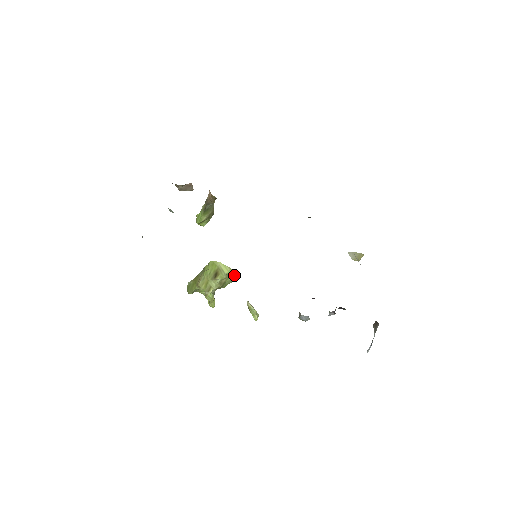
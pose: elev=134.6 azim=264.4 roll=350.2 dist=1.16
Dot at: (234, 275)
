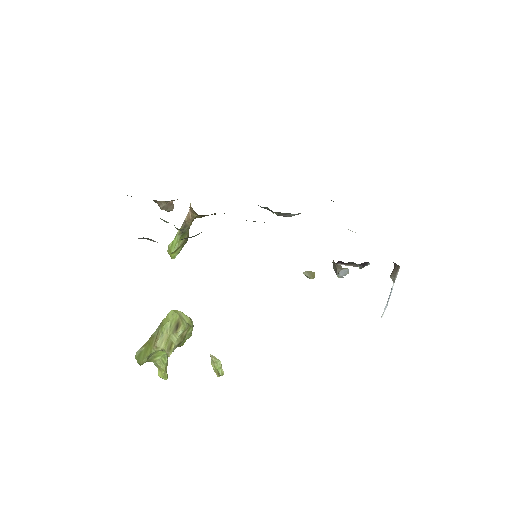
Dot at: occluded
